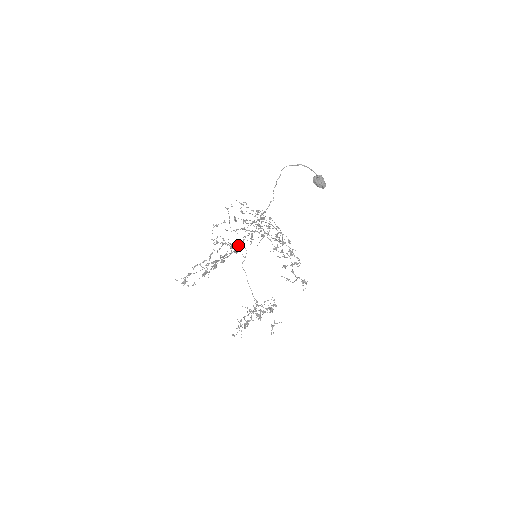
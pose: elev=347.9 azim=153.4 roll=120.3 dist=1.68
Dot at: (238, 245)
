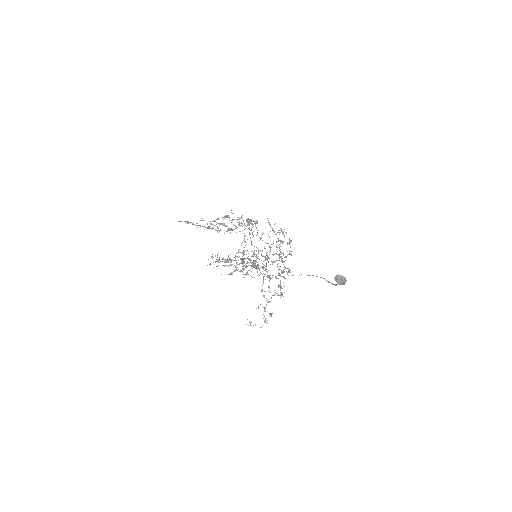
Dot at: (250, 233)
